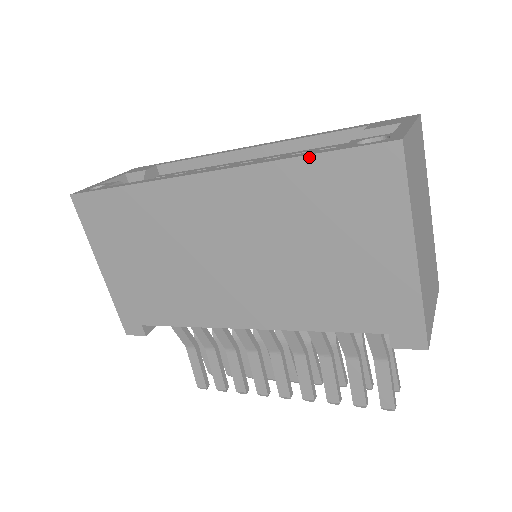
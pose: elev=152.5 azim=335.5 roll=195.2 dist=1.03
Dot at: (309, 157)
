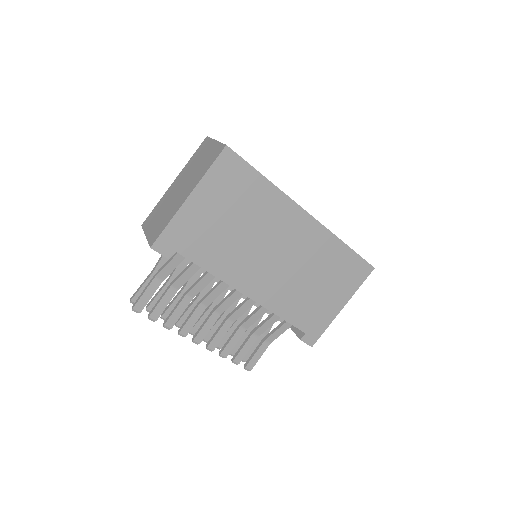
Dot at: (349, 248)
